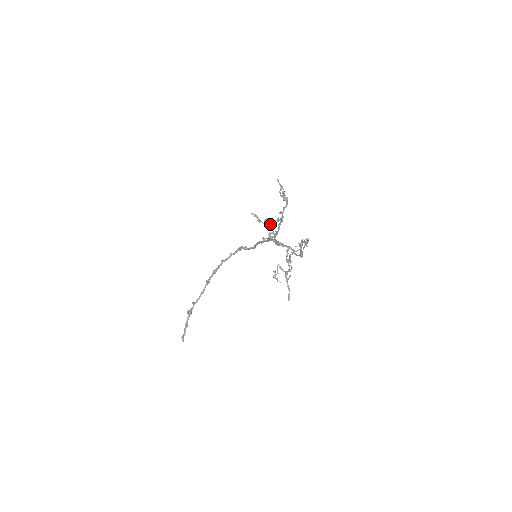
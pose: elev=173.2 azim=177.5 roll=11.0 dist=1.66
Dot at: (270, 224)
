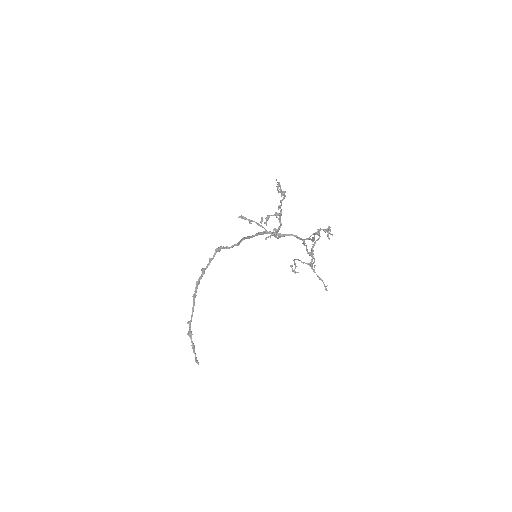
Dot at: (266, 221)
